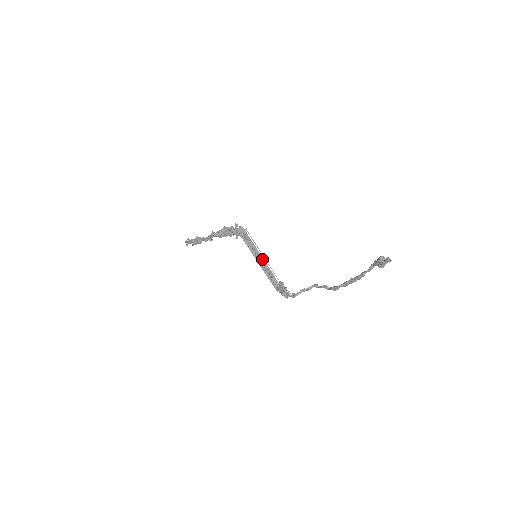
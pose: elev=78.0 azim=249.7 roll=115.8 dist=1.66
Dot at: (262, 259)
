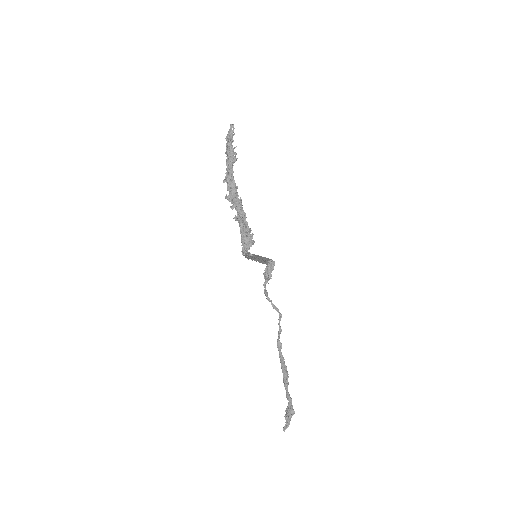
Dot at: occluded
